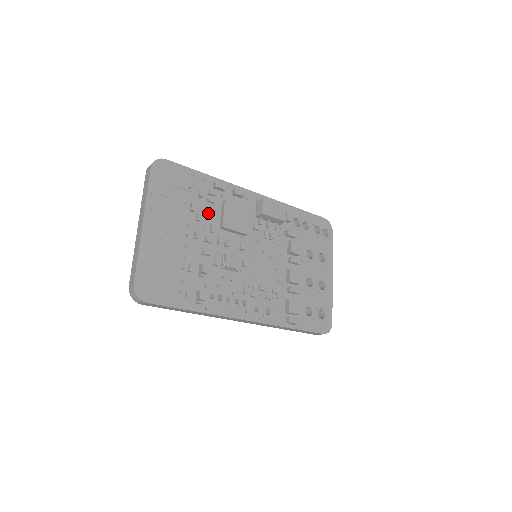
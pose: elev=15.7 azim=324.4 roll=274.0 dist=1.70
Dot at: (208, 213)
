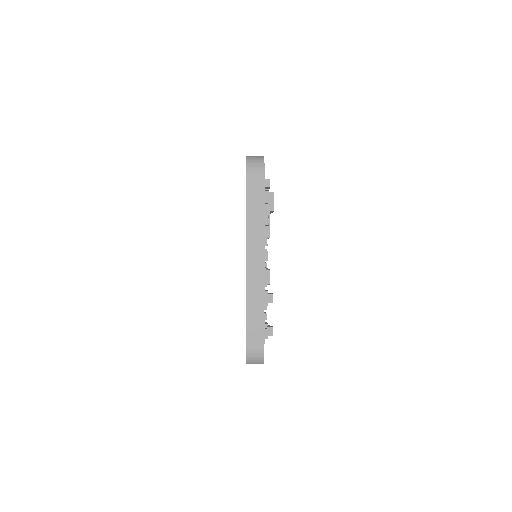
Dot at: occluded
